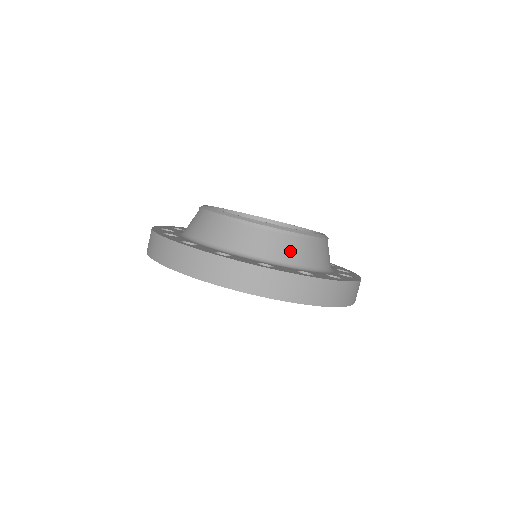
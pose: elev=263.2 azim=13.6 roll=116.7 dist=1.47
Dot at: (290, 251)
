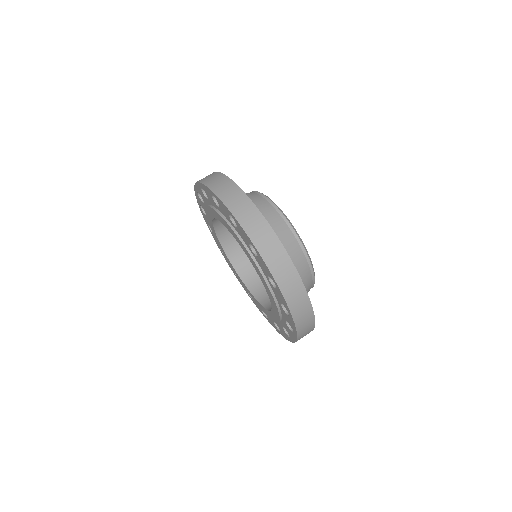
Dot at: (249, 197)
